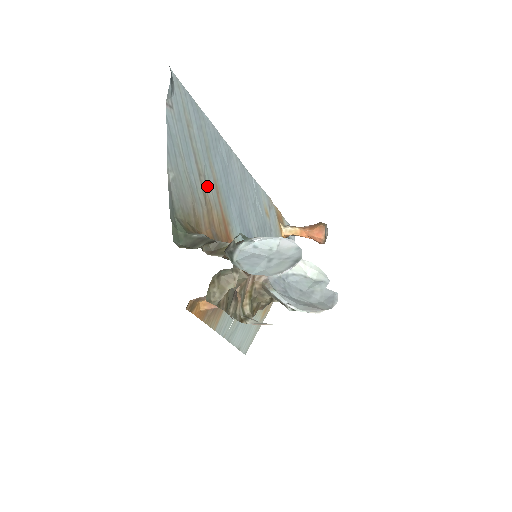
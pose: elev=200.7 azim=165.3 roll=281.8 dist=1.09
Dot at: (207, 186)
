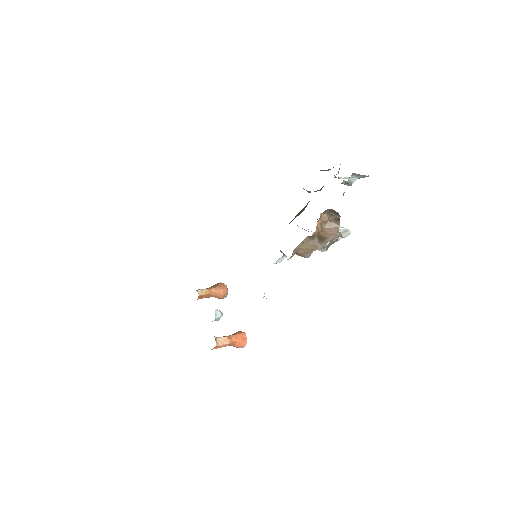
Dot at: occluded
